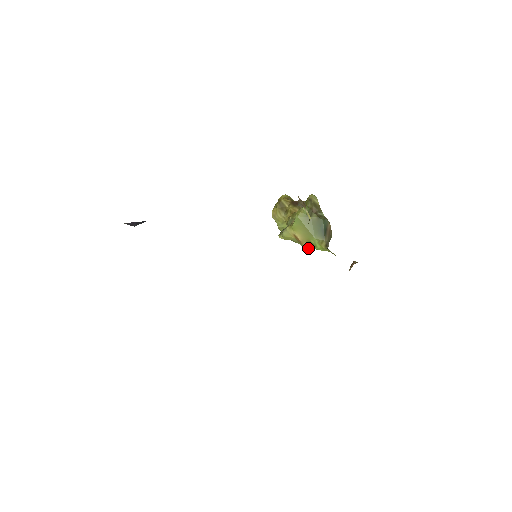
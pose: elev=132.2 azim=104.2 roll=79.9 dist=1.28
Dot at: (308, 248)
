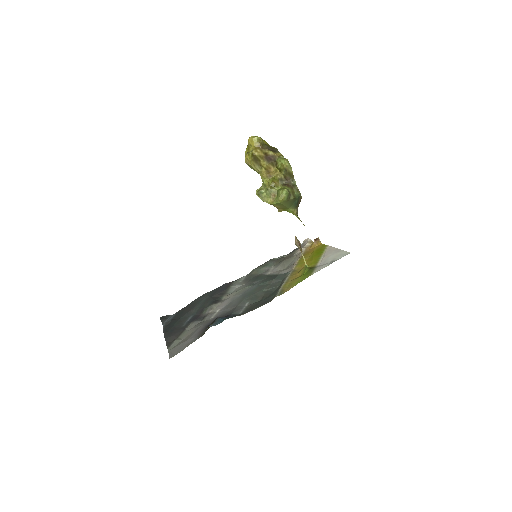
Dot at: occluded
